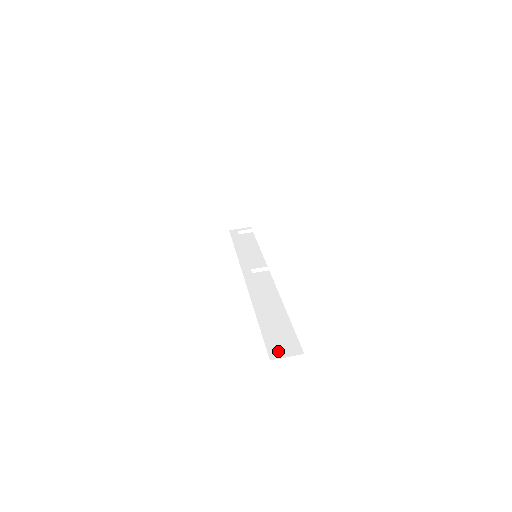
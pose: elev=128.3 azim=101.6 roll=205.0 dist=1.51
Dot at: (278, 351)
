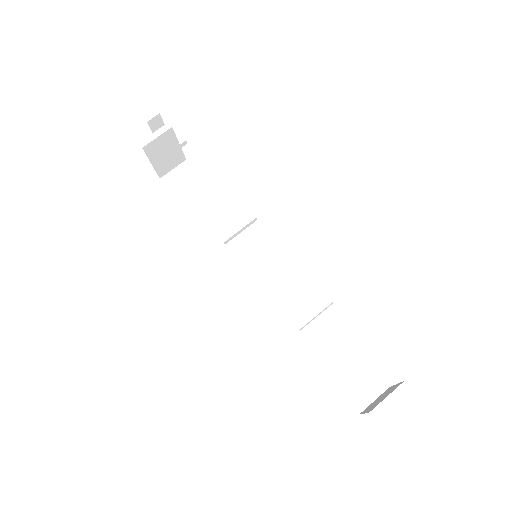
Dot at: (360, 396)
